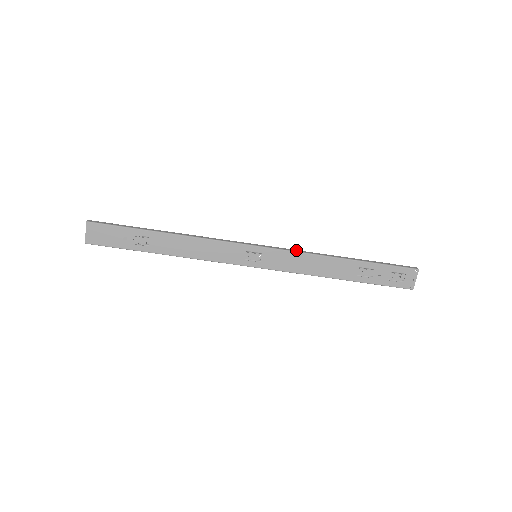
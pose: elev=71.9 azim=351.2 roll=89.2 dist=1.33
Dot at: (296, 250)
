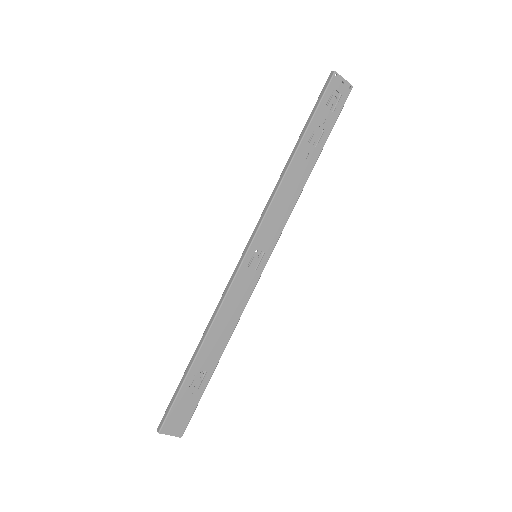
Dot at: (265, 209)
